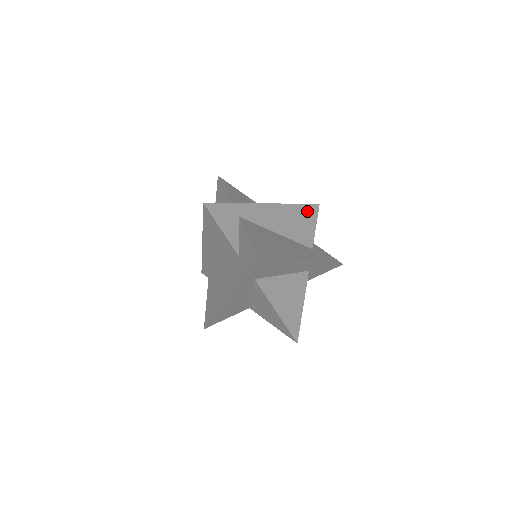
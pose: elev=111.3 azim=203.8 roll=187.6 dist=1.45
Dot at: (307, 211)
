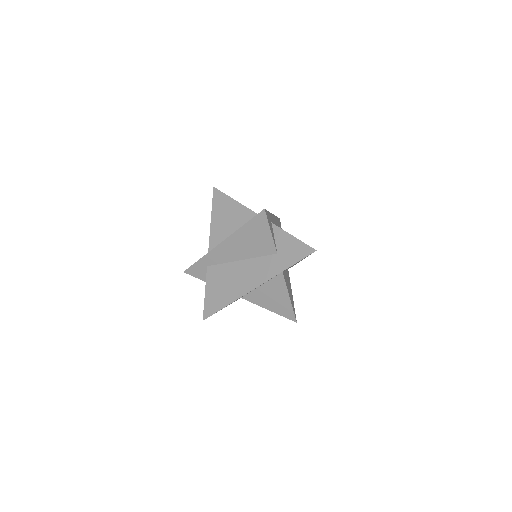
Dot at: (279, 223)
